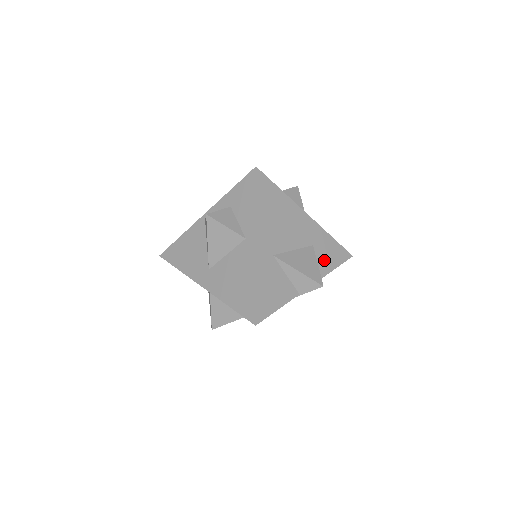
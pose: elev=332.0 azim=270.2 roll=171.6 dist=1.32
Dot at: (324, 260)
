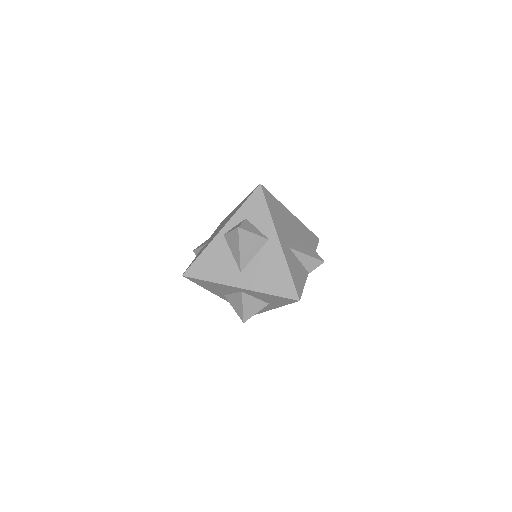
Dot at: occluded
